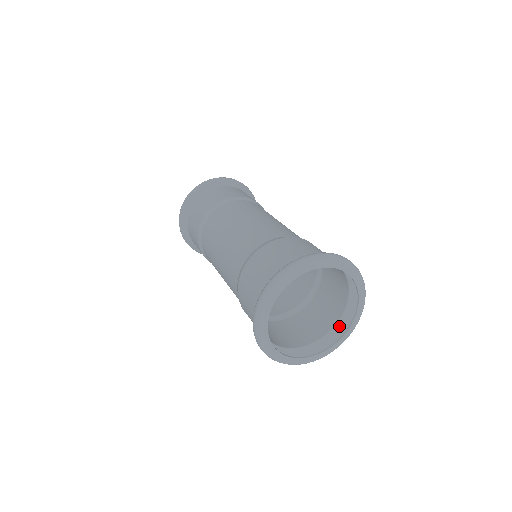
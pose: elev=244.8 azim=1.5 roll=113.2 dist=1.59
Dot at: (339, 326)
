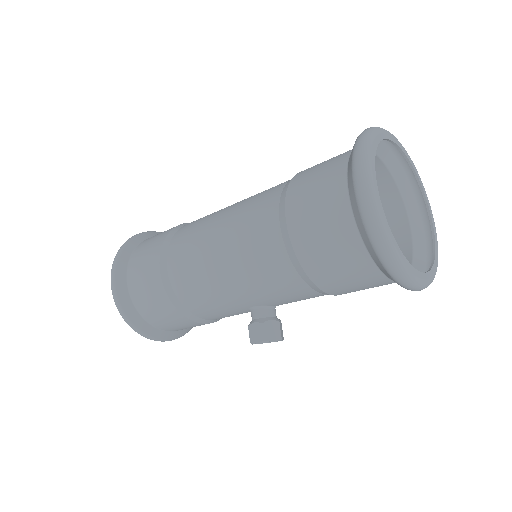
Dot at: (417, 260)
